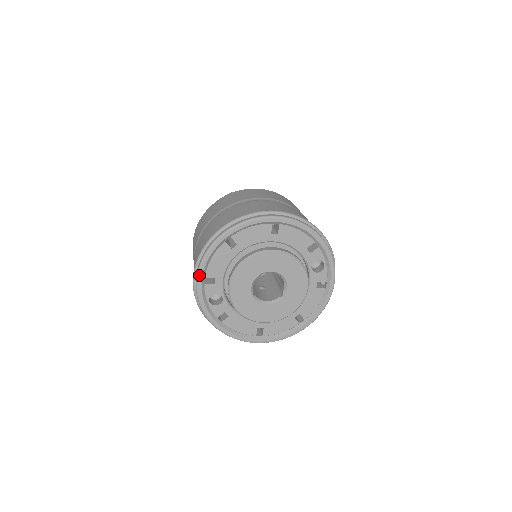
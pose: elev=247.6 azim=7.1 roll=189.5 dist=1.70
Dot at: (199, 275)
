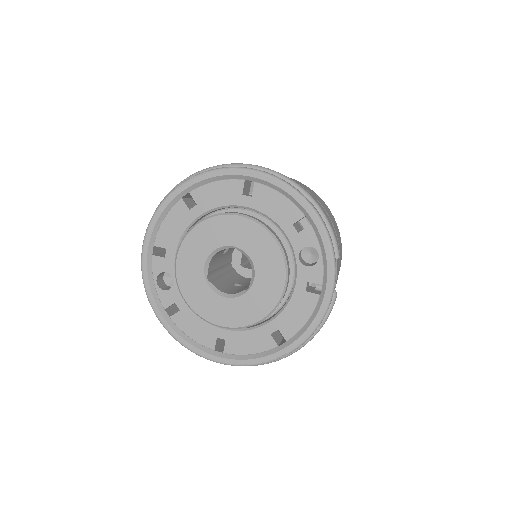
Dot at: (145, 240)
